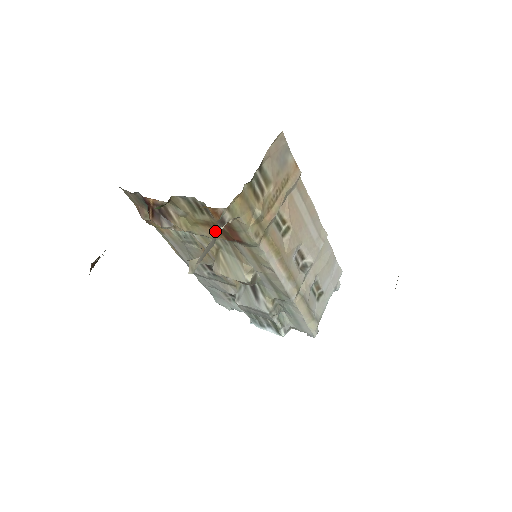
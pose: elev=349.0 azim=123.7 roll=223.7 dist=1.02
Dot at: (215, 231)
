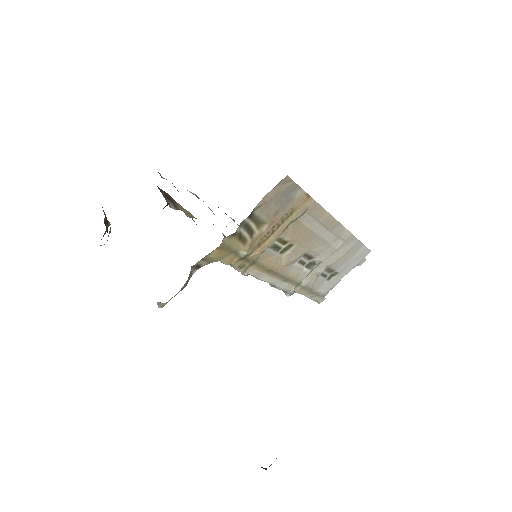
Dot at: occluded
